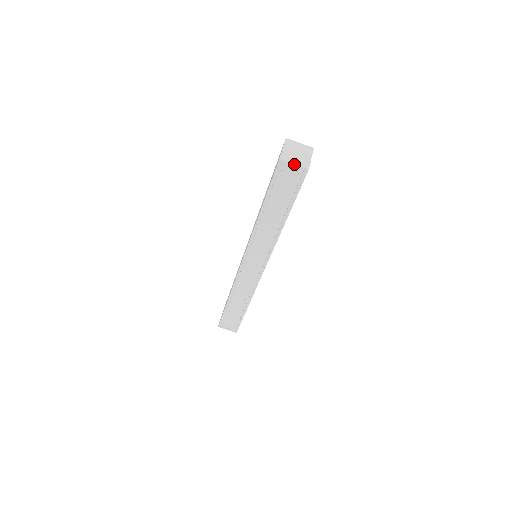
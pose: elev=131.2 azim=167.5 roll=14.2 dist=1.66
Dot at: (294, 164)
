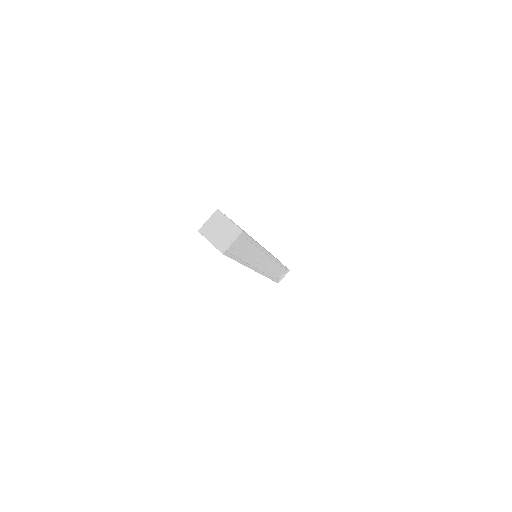
Dot at: occluded
